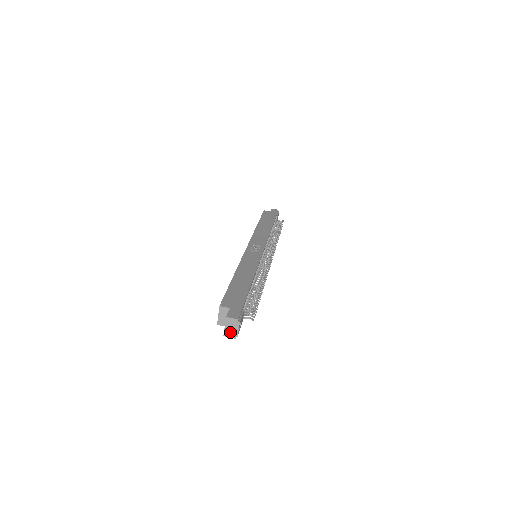
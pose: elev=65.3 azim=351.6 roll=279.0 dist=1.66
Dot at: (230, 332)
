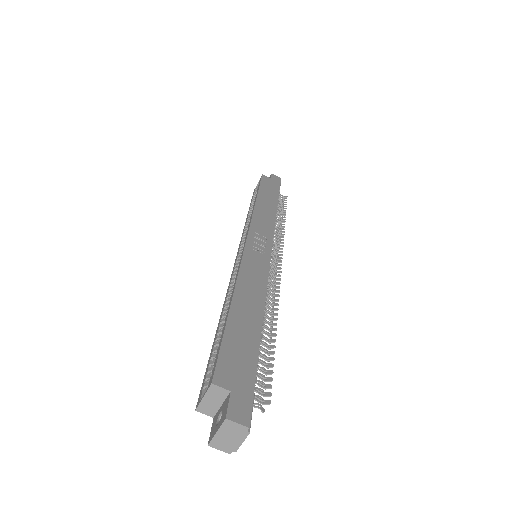
Dot at: (224, 442)
